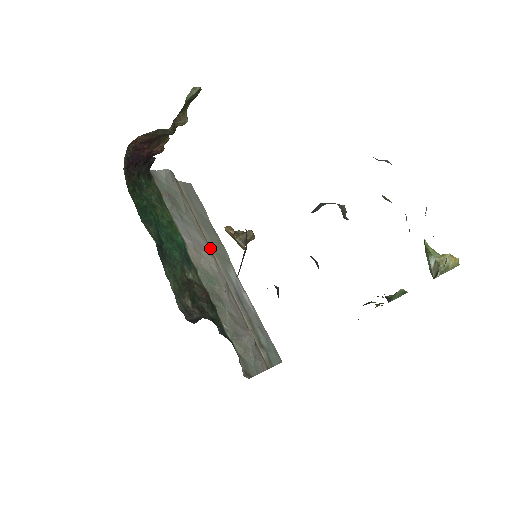
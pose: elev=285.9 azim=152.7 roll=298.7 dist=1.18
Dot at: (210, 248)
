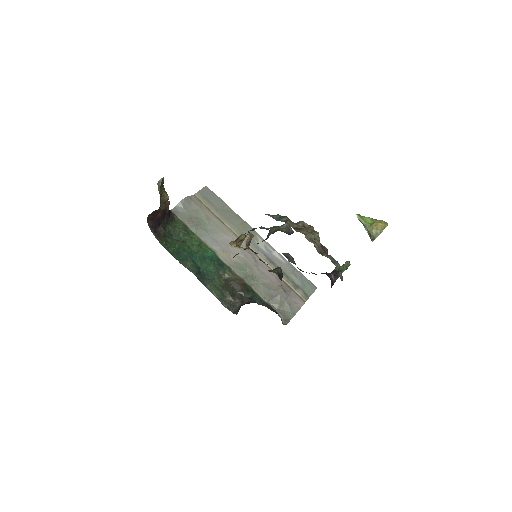
Dot at: (236, 236)
